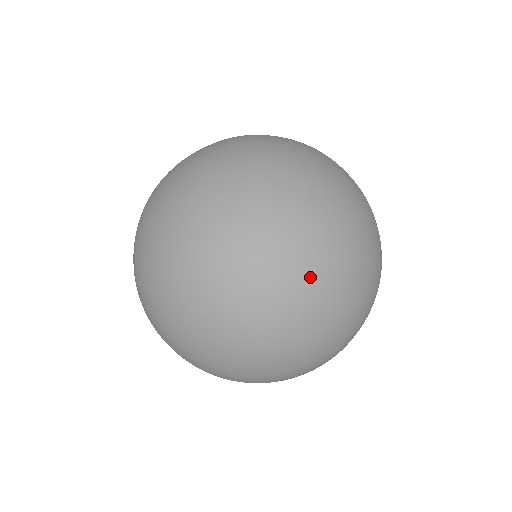
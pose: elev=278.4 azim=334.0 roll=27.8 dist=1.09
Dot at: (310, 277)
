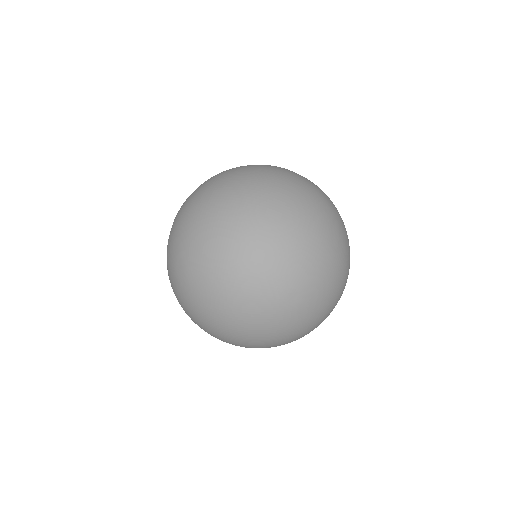
Dot at: (281, 246)
